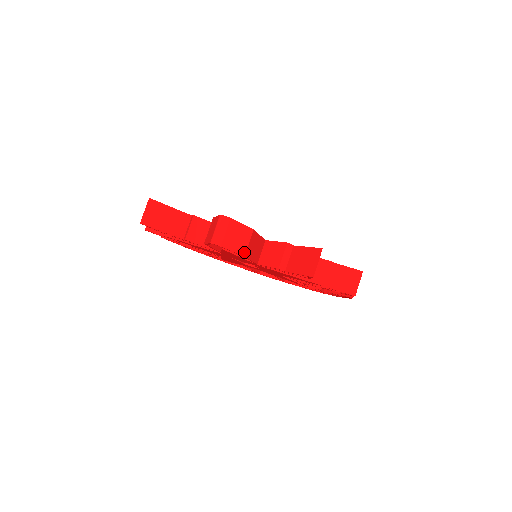
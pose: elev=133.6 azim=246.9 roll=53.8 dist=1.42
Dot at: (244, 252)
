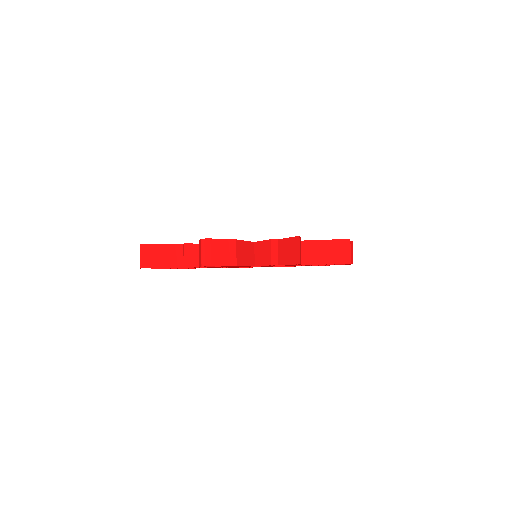
Dot at: (235, 262)
